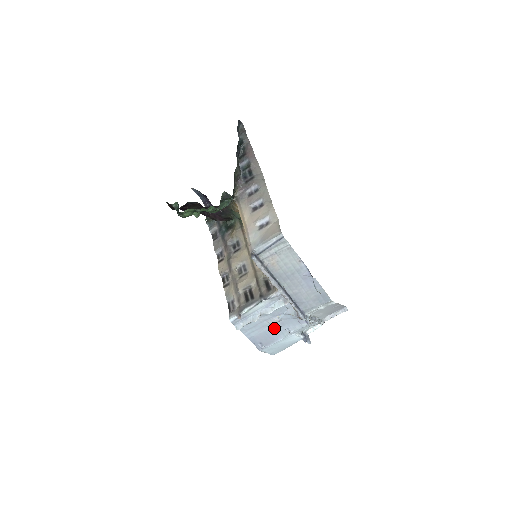
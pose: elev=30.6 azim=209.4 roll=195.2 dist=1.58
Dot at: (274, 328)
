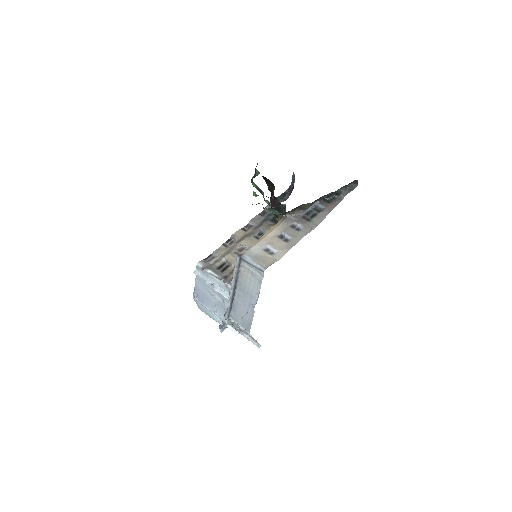
Dot at: (212, 299)
